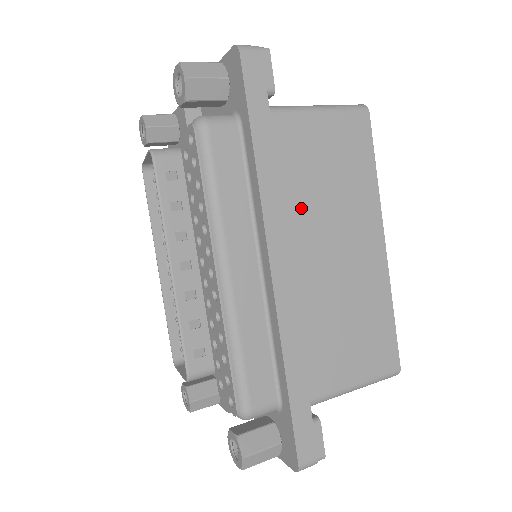
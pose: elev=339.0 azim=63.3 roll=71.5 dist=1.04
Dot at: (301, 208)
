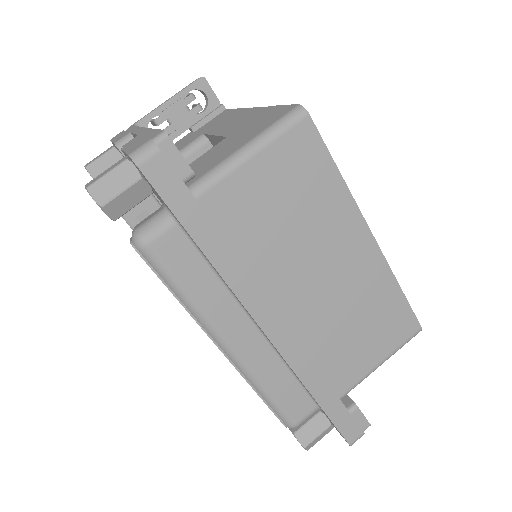
Dot at: (273, 259)
